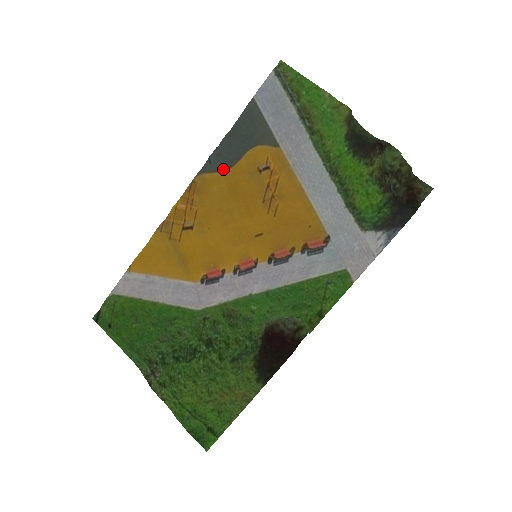
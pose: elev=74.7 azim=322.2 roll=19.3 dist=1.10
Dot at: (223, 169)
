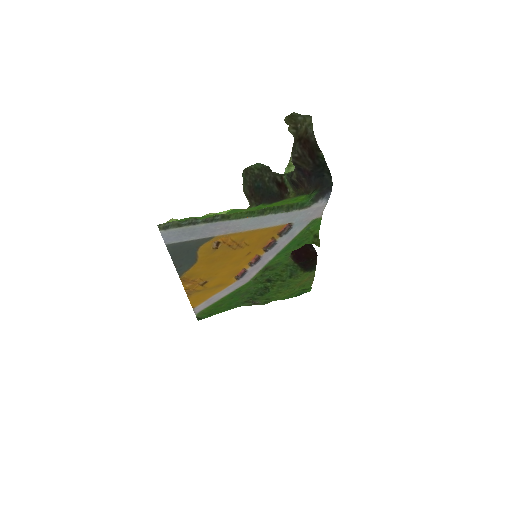
Dot at: (192, 265)
